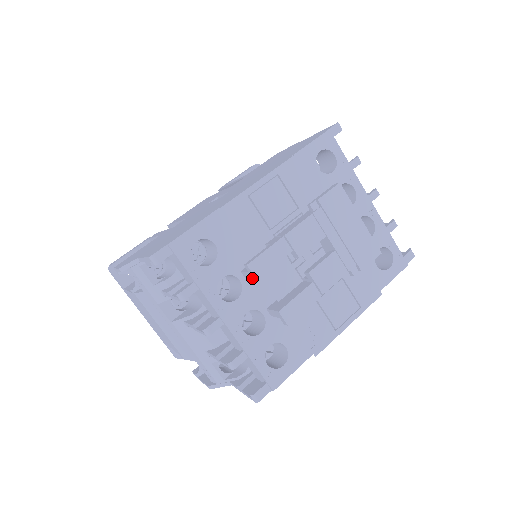
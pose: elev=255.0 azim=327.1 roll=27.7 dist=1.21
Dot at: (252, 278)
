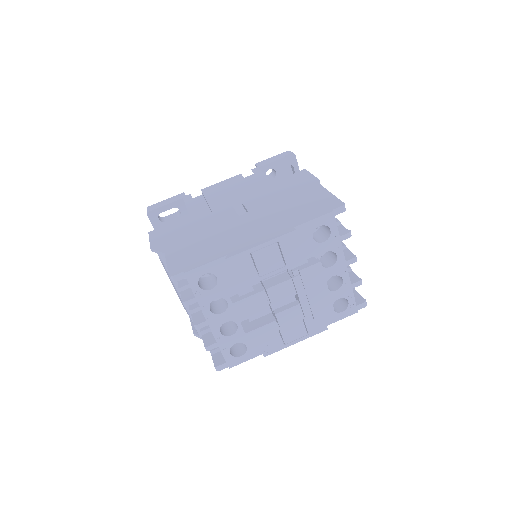
Dot at: occluded
